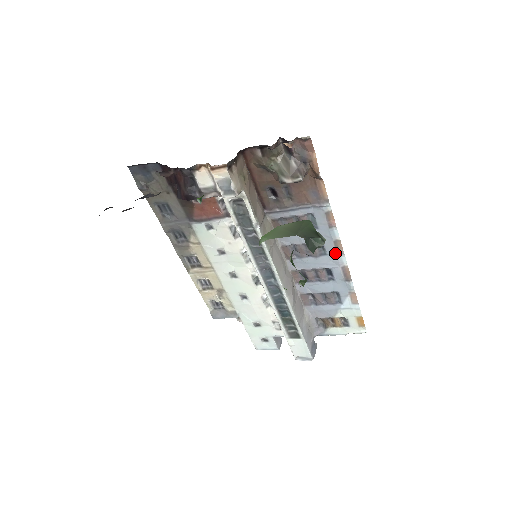
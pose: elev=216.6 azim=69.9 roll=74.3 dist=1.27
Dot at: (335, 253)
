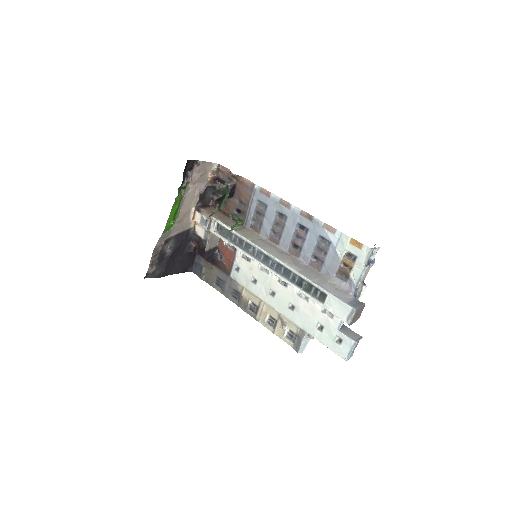
Dot at: (288, 209)
